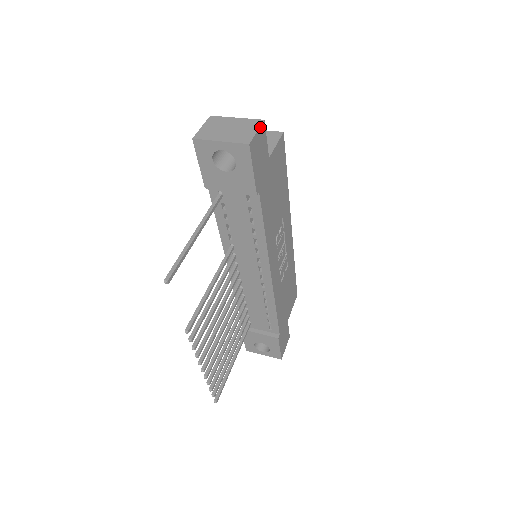
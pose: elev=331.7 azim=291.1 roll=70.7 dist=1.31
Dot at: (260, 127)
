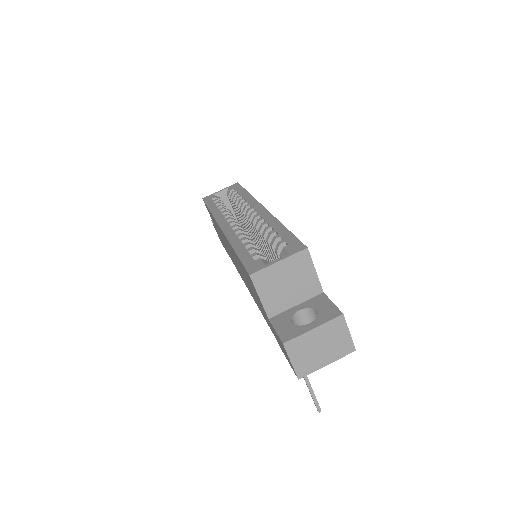
Dot at: (346, 325)
